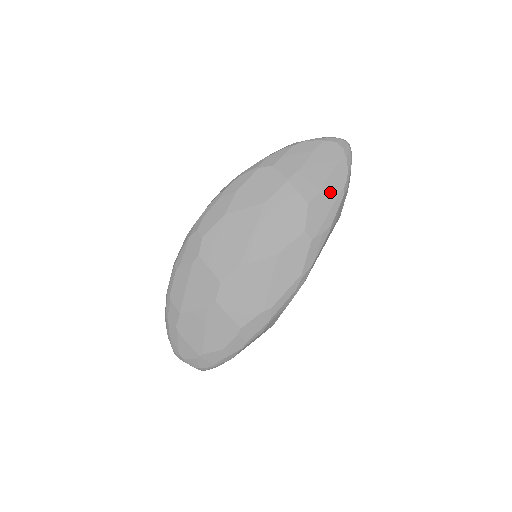
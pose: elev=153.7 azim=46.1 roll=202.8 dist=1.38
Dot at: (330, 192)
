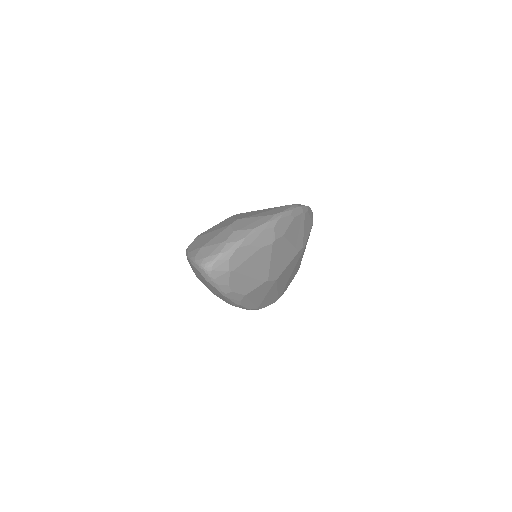
Dot at: (218, 294)
